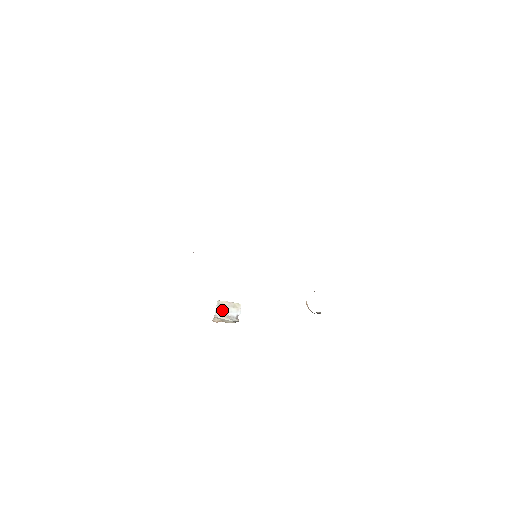
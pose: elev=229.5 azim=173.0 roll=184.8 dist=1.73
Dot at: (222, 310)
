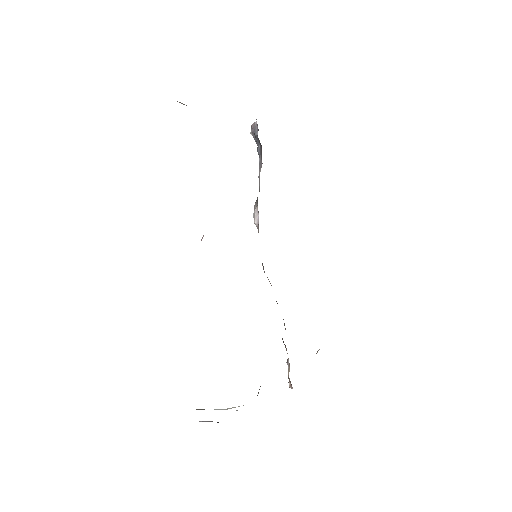
Dot at: (215, 409)
